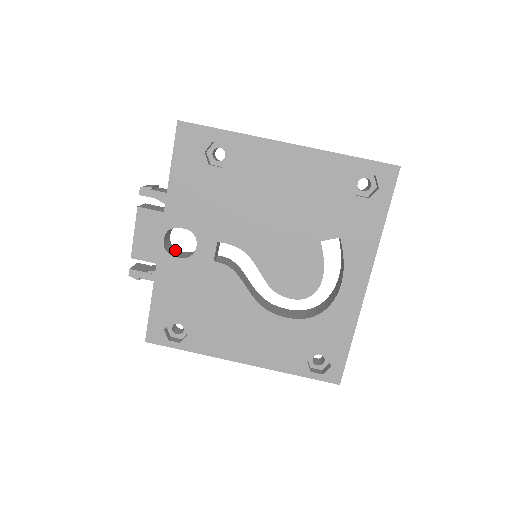
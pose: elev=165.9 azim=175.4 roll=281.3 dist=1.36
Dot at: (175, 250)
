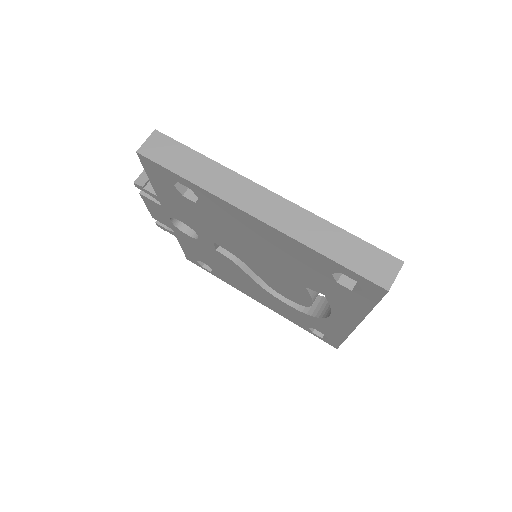
Dot at: occluded
